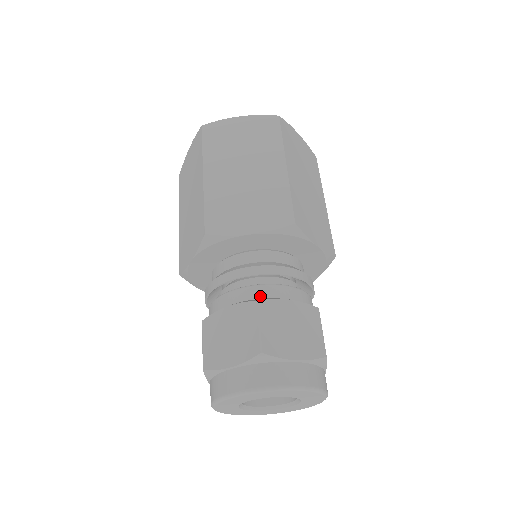
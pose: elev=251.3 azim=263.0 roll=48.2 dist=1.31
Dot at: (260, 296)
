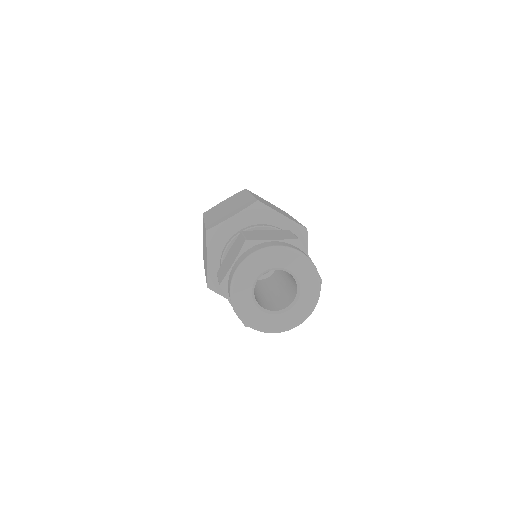
Dot at: occluded
